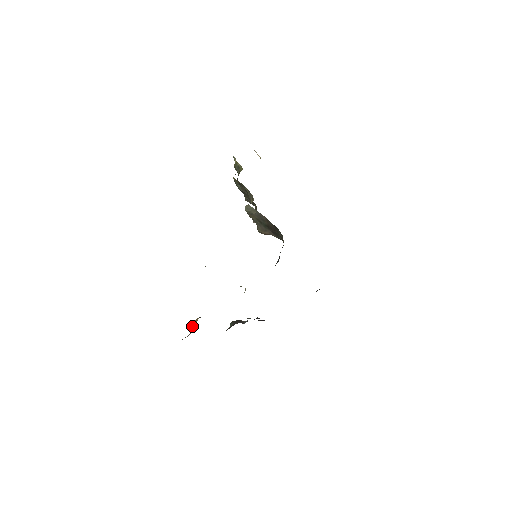
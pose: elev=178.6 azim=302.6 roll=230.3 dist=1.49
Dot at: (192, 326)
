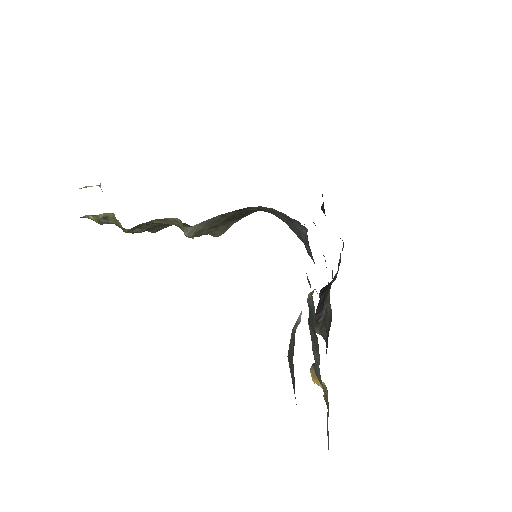
Dot at: occluded
